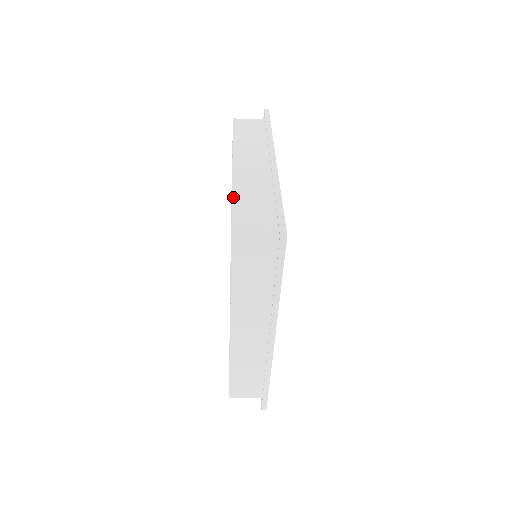
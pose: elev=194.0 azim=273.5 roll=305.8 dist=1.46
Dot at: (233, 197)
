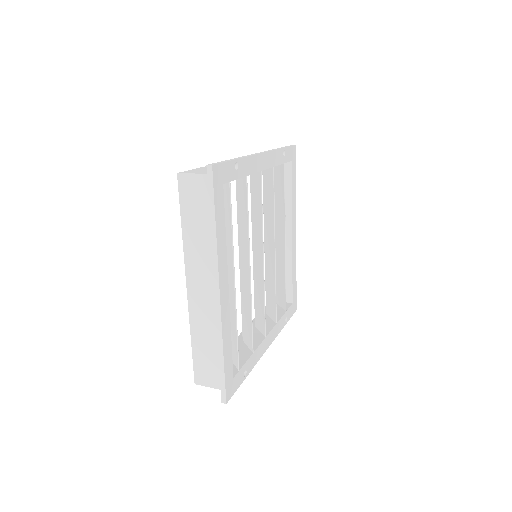
Dot at: (191, 337)
